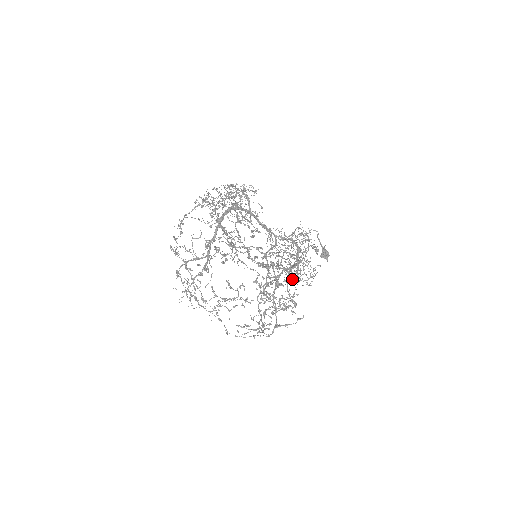
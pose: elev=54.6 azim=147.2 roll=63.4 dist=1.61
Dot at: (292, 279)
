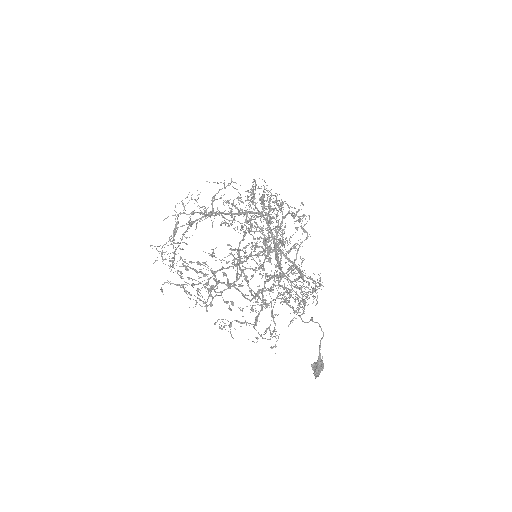
Dot at: (280, 267)
